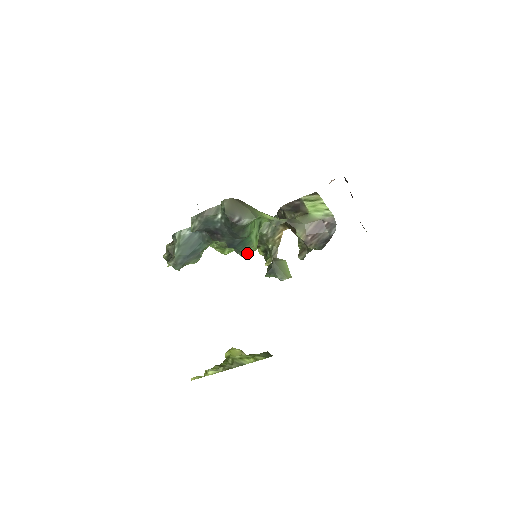
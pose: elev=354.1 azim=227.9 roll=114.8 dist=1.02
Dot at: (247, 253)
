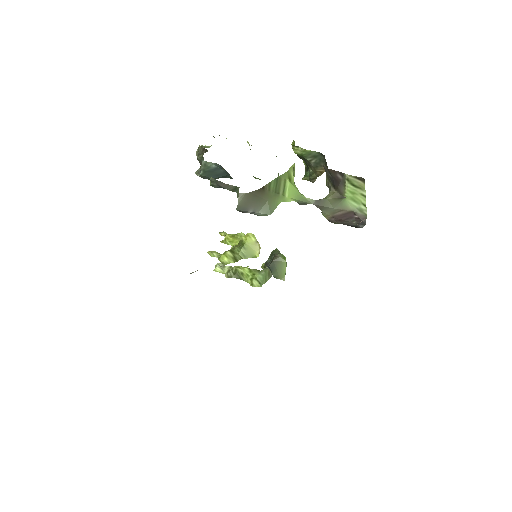
Dot at: occluded
